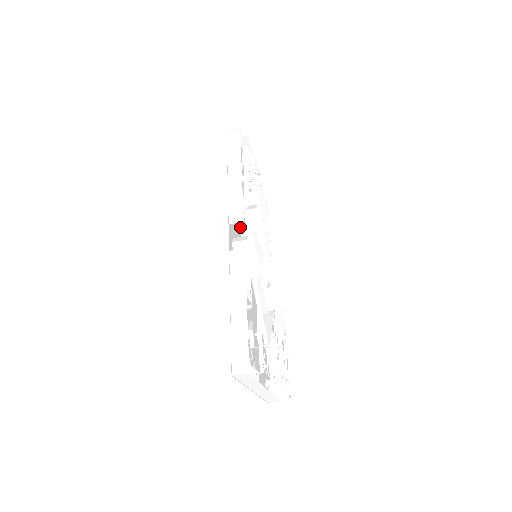
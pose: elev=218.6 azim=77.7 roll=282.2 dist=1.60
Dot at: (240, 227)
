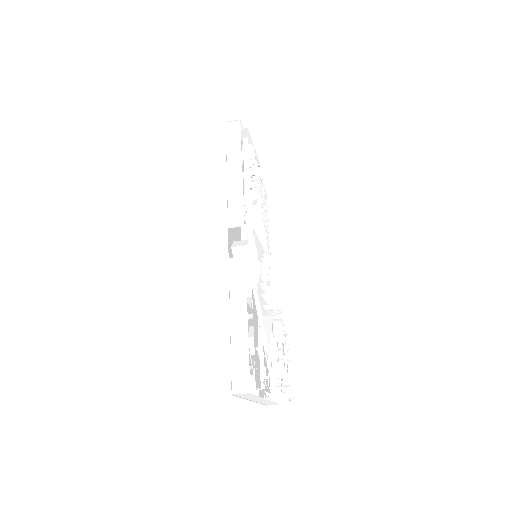
Dot at: occluded
